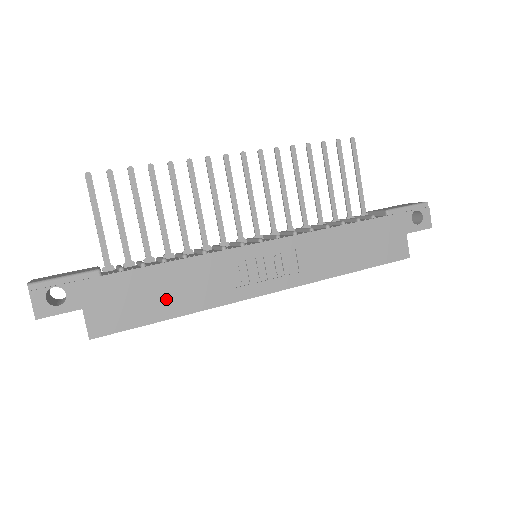
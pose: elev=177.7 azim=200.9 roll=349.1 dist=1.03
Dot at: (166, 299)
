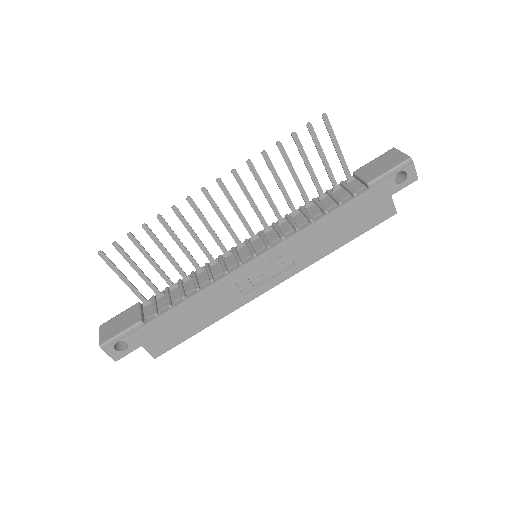
Dot at: (195, 320)
